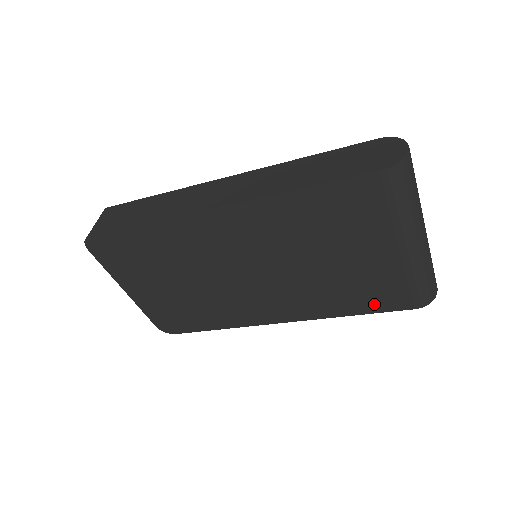
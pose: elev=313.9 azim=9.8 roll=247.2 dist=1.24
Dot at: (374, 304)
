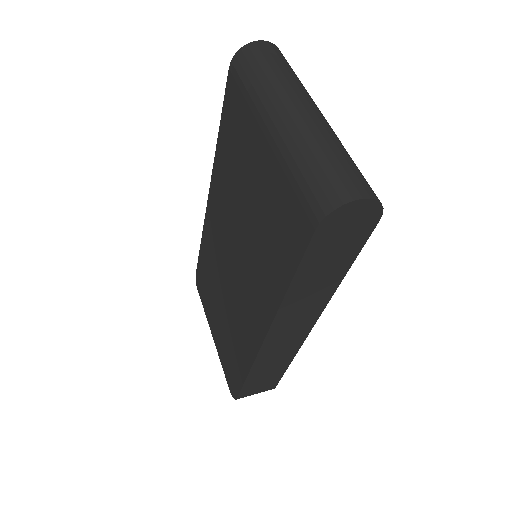
Dot at: (290, 249)
